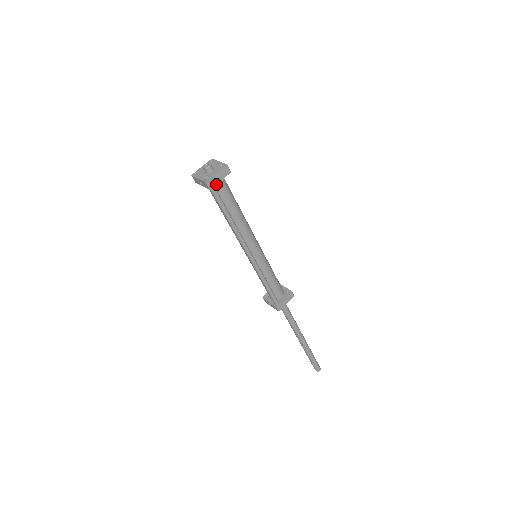
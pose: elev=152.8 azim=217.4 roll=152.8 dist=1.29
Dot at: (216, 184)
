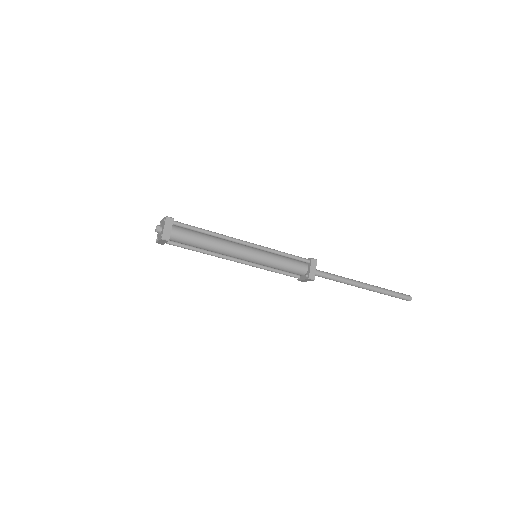
Dot at: (164, 243)
